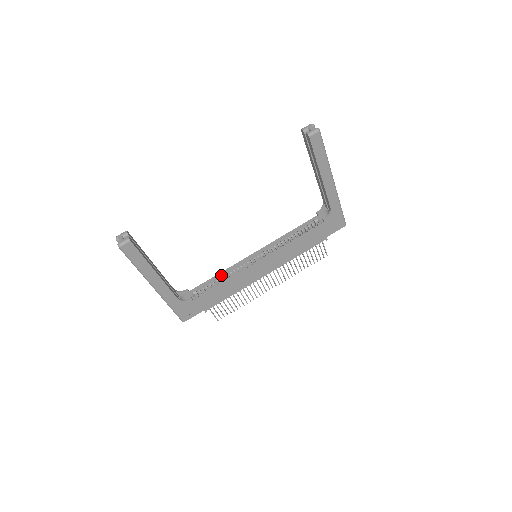
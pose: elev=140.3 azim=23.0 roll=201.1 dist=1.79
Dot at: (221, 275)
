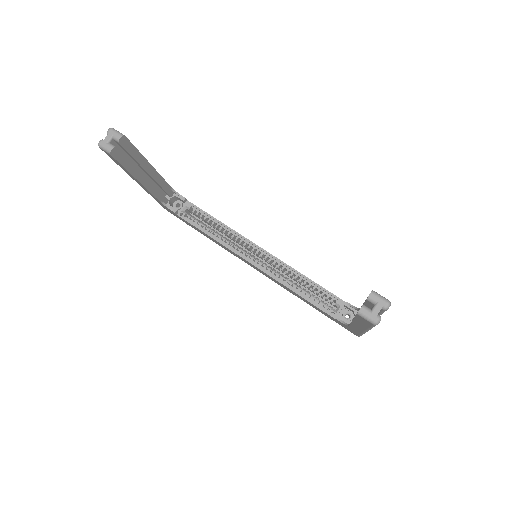
Dot at: (221, 225)
